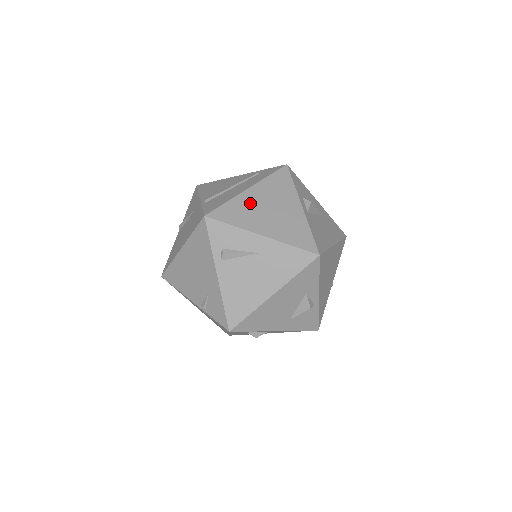
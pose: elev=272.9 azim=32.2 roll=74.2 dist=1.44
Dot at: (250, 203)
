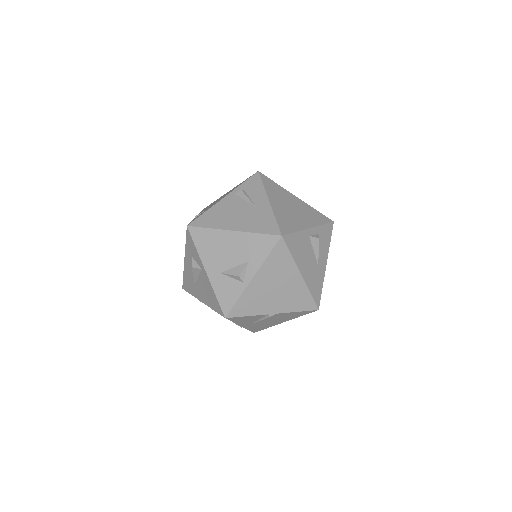
Dot at: (287, 196)
